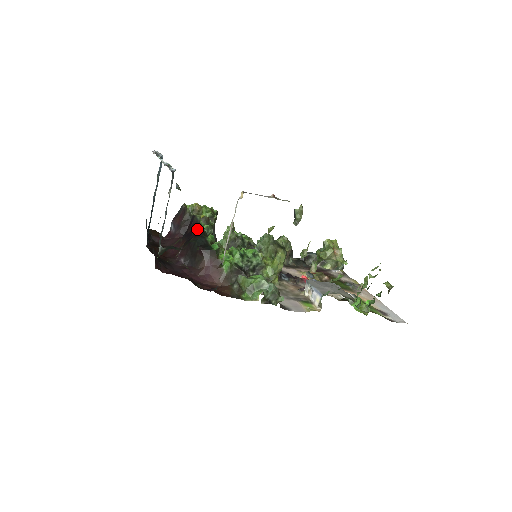
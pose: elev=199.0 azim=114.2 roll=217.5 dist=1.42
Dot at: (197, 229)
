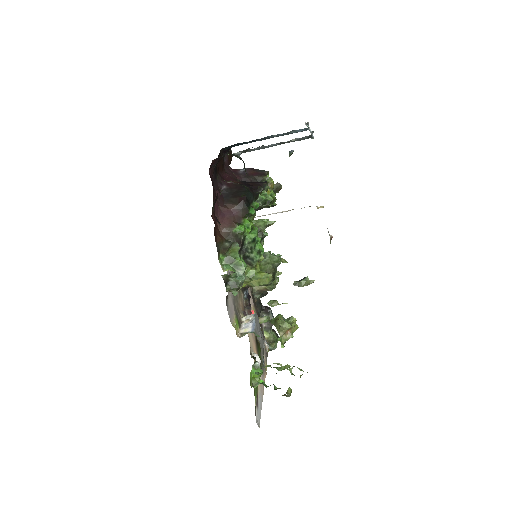
Dot at: (258, 189)
